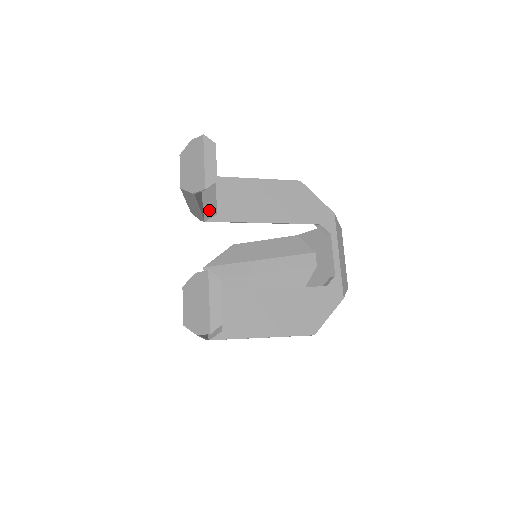
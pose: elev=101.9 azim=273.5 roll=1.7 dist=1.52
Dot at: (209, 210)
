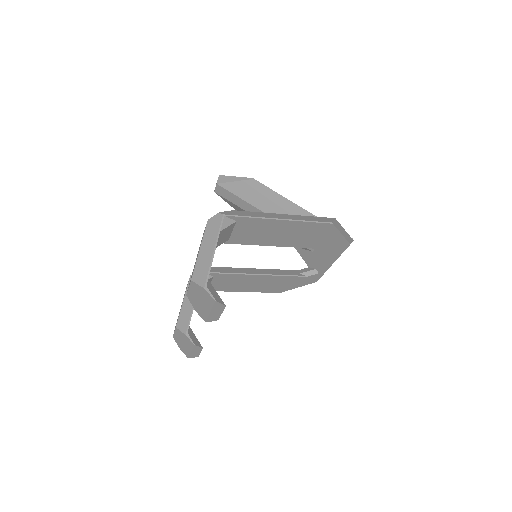
Dot at: (220, 244)
